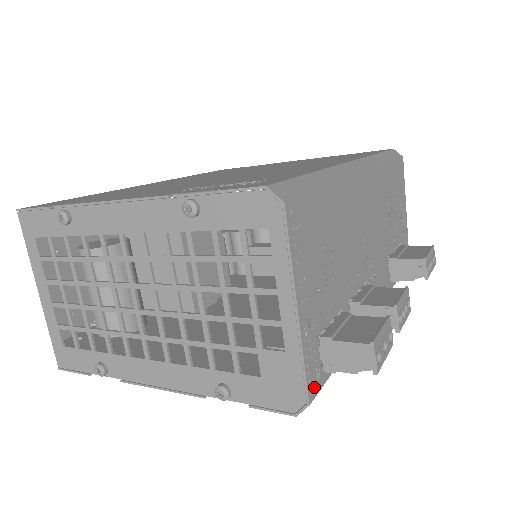
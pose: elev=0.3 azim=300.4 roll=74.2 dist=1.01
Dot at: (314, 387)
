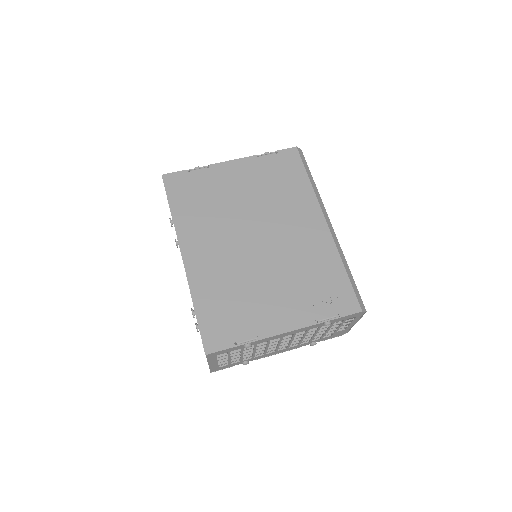
Dot at: occluded
